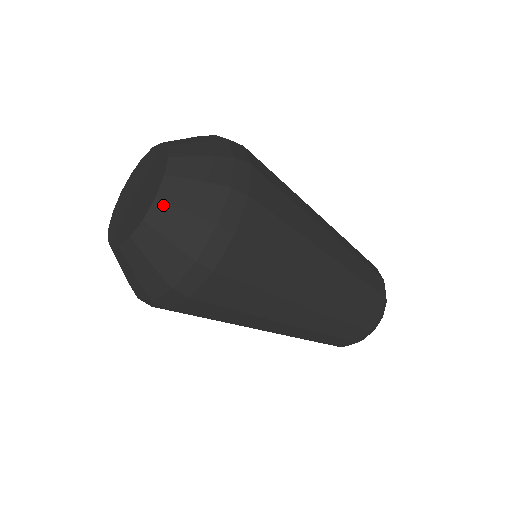
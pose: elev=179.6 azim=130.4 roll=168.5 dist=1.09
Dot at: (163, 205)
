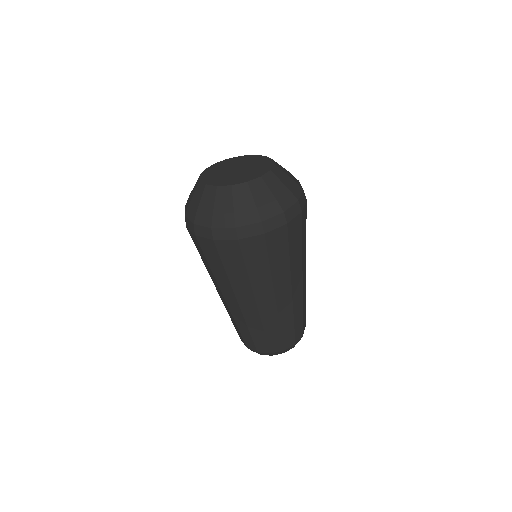
Dot at: (247, 188)
